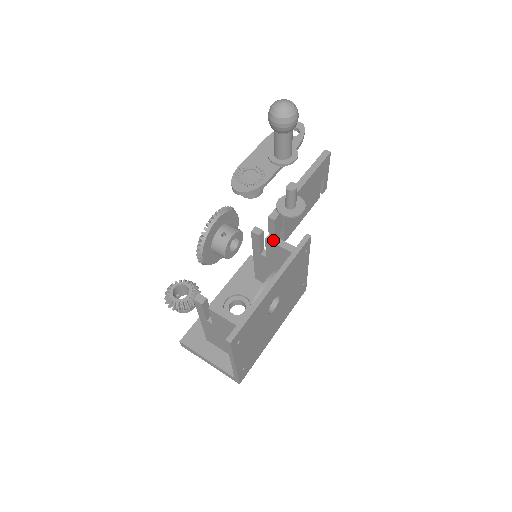
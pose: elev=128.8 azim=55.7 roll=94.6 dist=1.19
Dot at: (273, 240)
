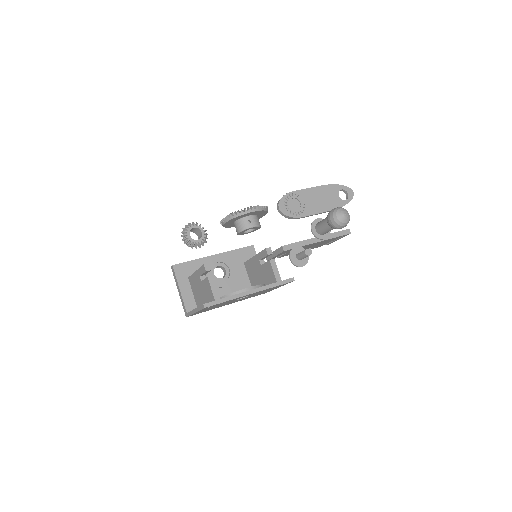
Dot at: (273, 265)
